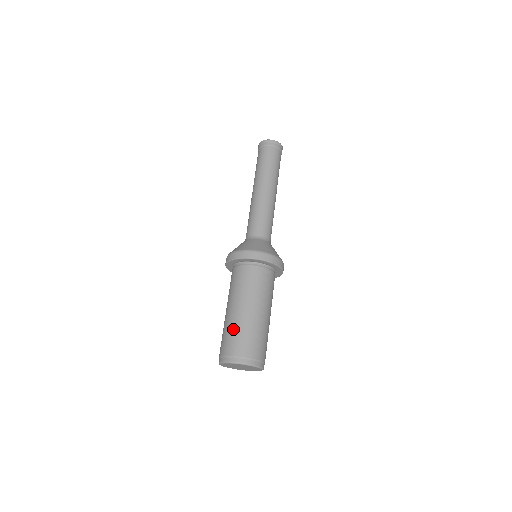
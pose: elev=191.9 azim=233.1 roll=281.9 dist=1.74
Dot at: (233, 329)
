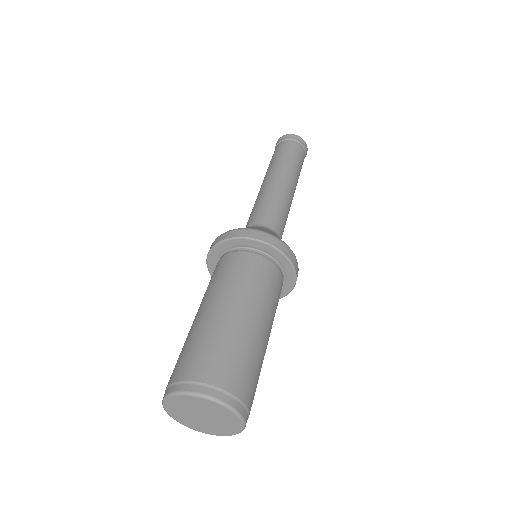
Dot at: (220, 339)
